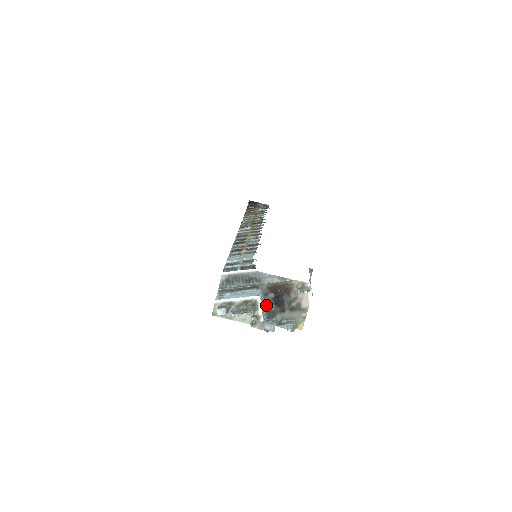
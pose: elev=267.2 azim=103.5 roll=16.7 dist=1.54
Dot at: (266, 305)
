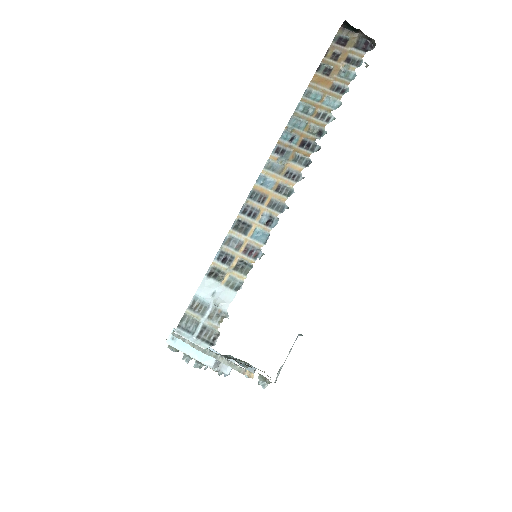
Dot at: (225, 357)
